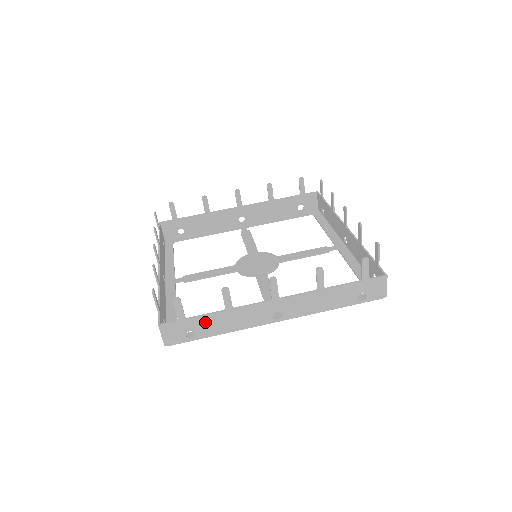
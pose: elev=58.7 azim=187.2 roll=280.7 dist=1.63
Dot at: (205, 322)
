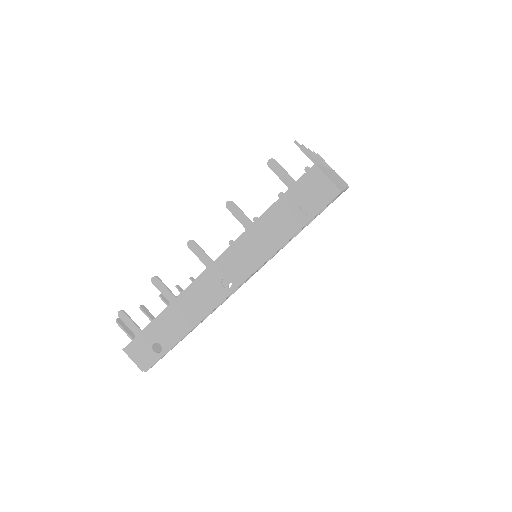
Dot at: (161, 326)
